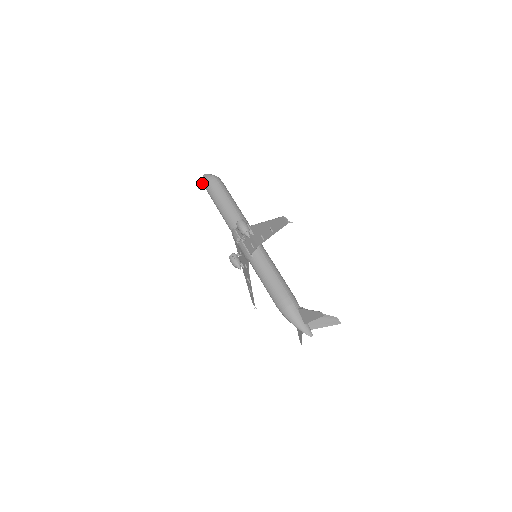
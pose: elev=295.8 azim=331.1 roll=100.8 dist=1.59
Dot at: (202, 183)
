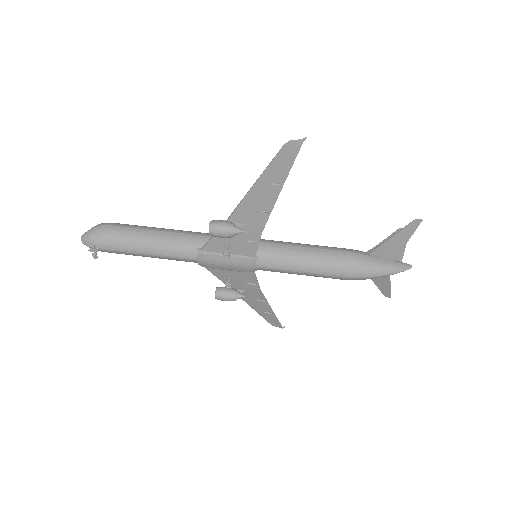
Dot at: (92, 247)
